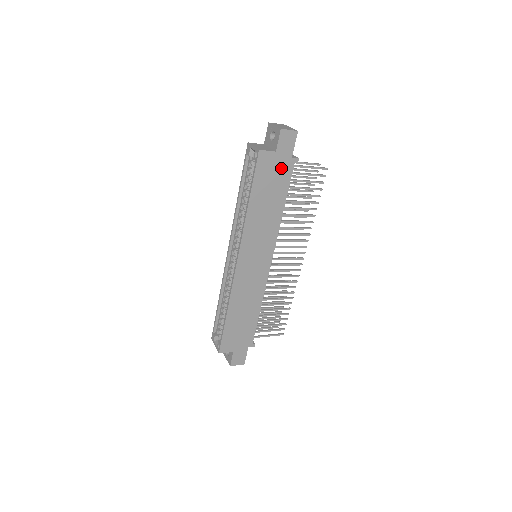
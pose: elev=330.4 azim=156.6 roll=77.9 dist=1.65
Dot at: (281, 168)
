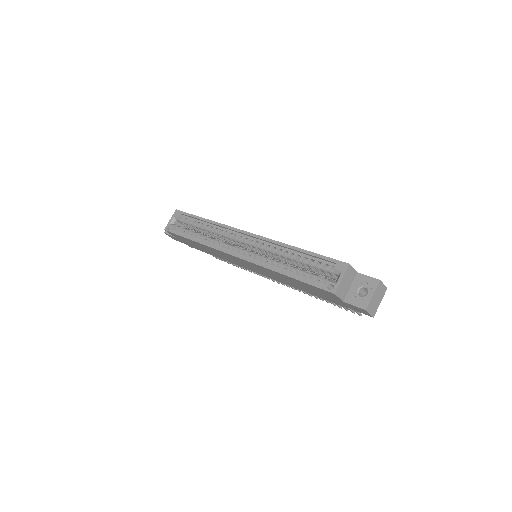
Dot at: (333, 299)
